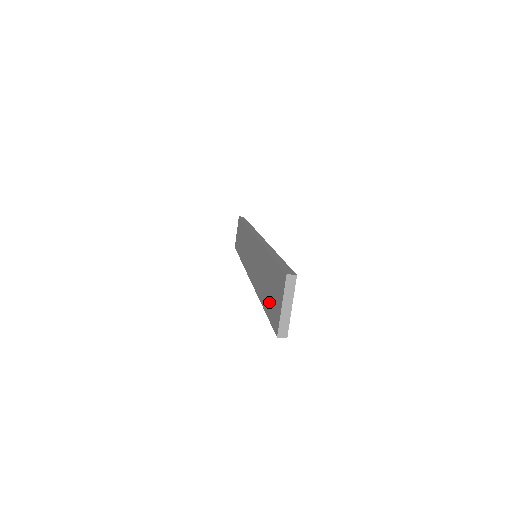
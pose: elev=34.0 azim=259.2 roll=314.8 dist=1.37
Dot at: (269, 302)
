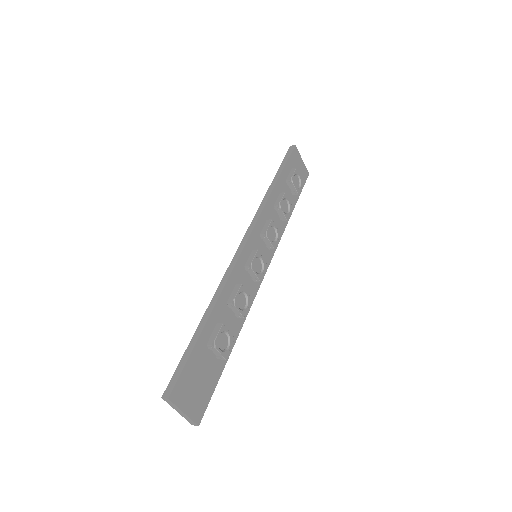
Dot at: occluded
